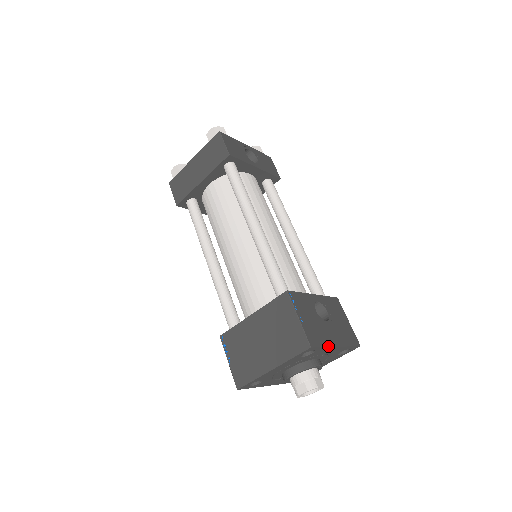
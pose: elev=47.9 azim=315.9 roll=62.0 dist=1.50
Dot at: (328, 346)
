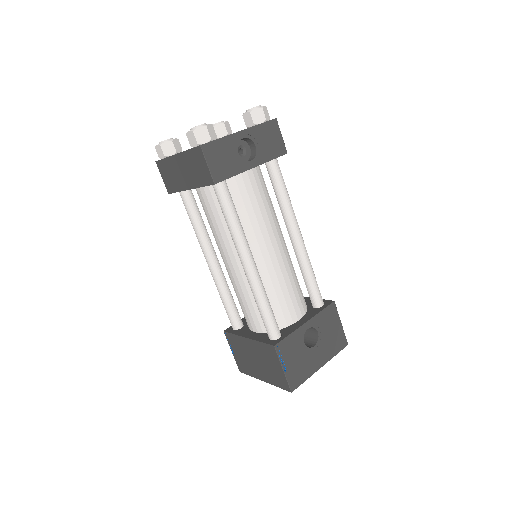
Dot at: (310, 376)
